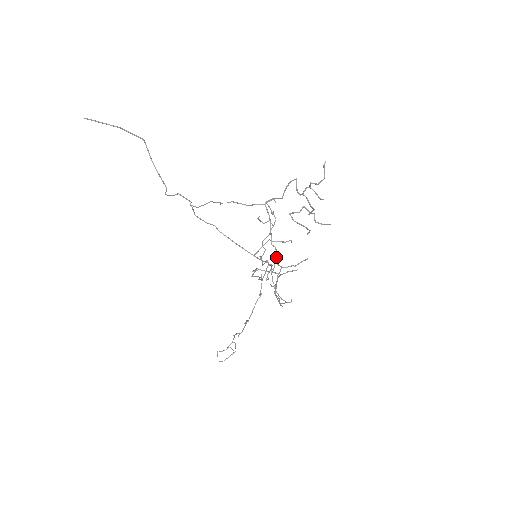
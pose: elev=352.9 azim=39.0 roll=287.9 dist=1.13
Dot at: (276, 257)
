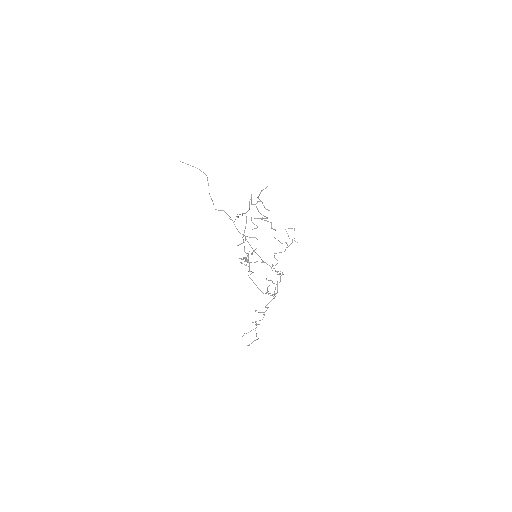
Dot at: (244, 246)
